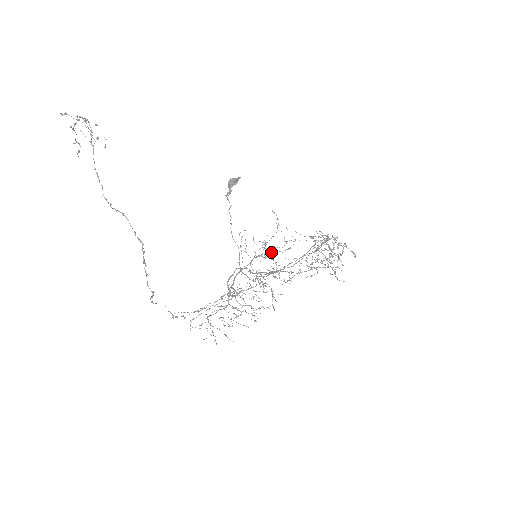
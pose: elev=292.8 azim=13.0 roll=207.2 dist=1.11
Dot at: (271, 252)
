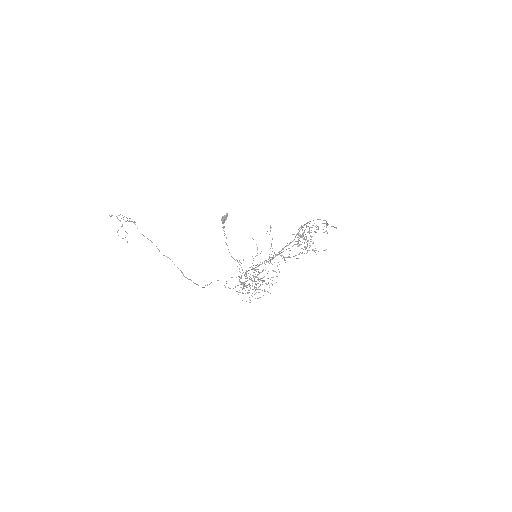
Dot at: (272, 239)
